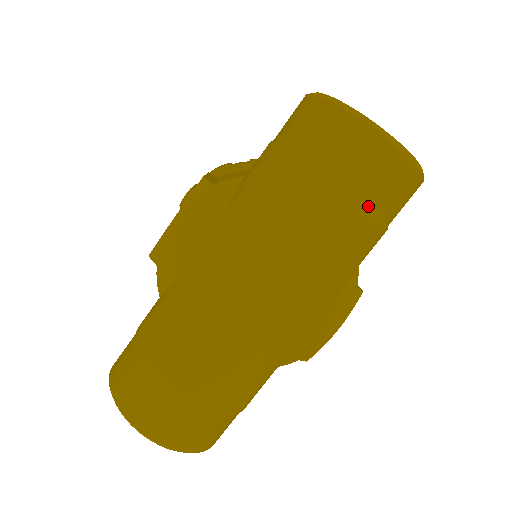
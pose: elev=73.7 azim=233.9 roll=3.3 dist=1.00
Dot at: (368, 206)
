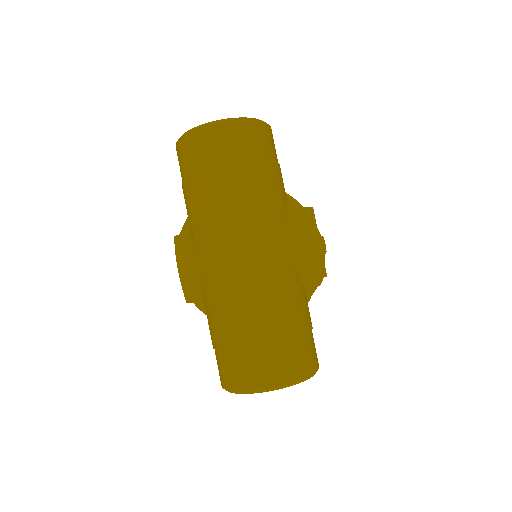
Dot at: (239, 159)
